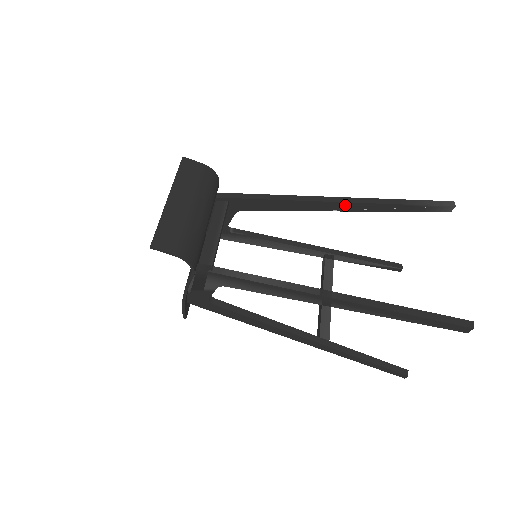
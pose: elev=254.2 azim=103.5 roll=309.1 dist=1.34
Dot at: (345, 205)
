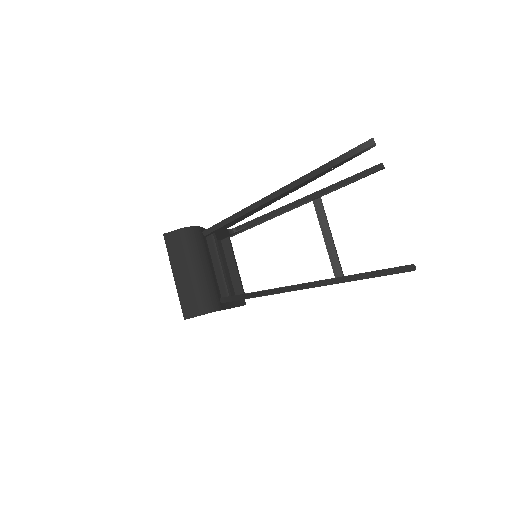
Dot at: (289, 191)
